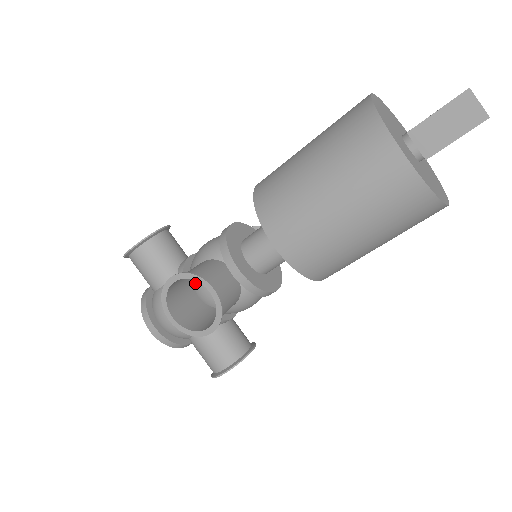
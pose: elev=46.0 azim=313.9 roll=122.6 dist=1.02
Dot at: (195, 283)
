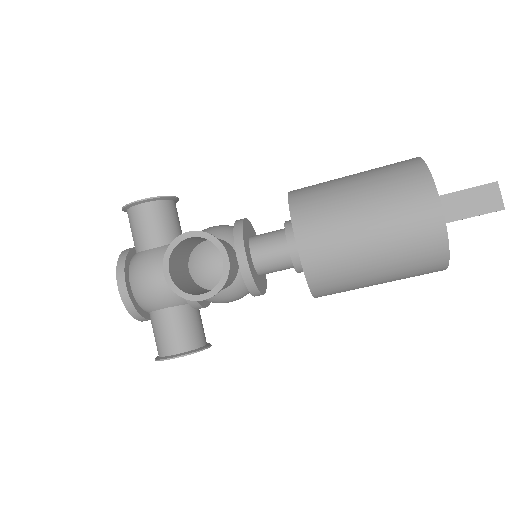
Dot at: (192, 255)
